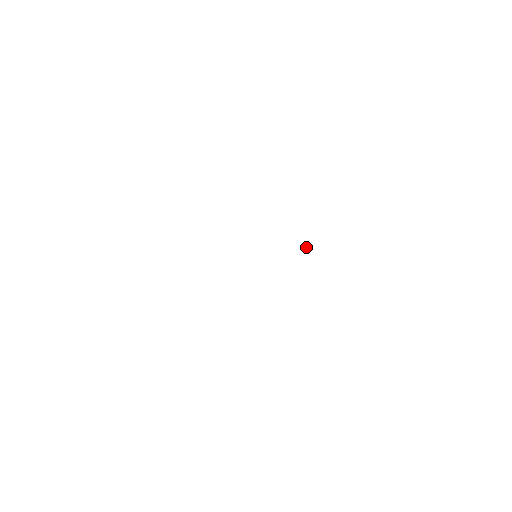
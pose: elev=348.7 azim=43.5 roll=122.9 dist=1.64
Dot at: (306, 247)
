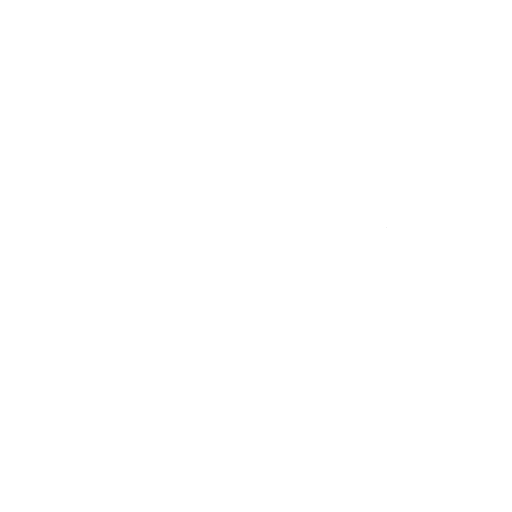
Dot at: occluded
